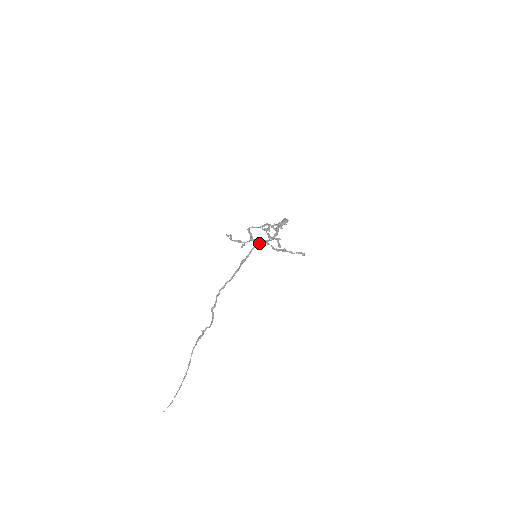
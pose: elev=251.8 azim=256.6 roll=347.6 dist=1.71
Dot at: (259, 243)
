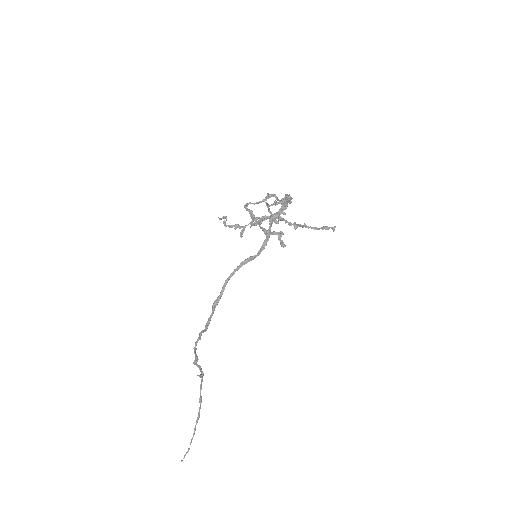
Dot at: (236, 268)
